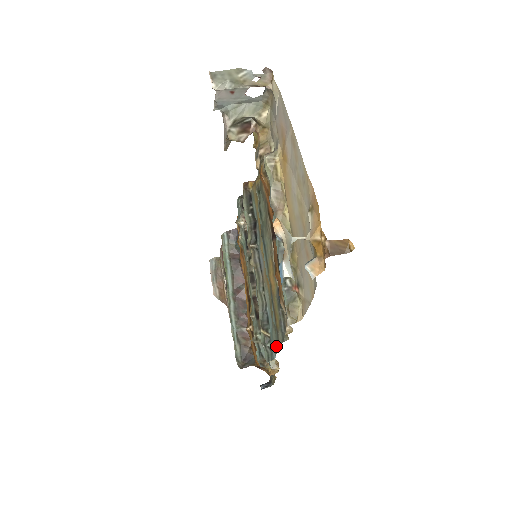
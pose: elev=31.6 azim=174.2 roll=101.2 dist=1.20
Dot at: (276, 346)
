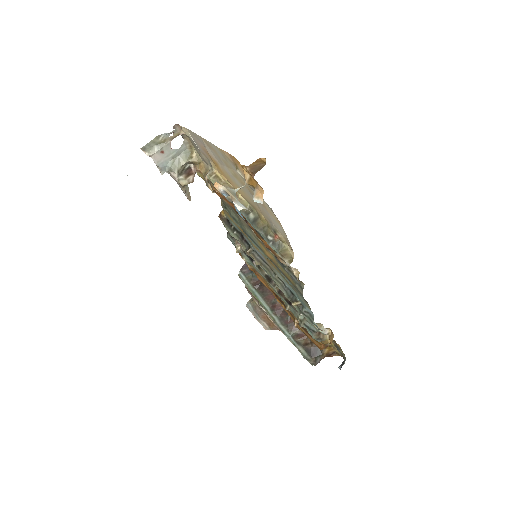
Dot at: (303, 299)
